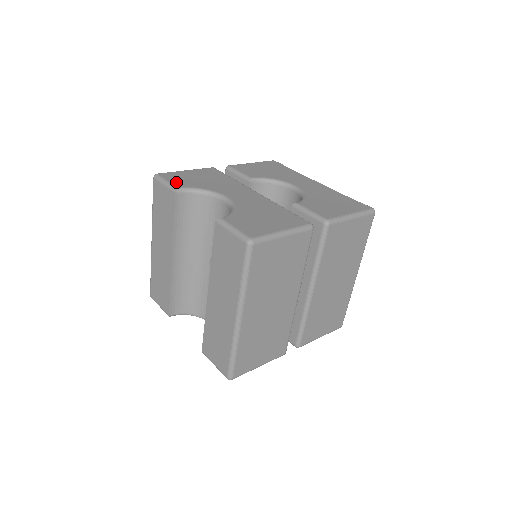
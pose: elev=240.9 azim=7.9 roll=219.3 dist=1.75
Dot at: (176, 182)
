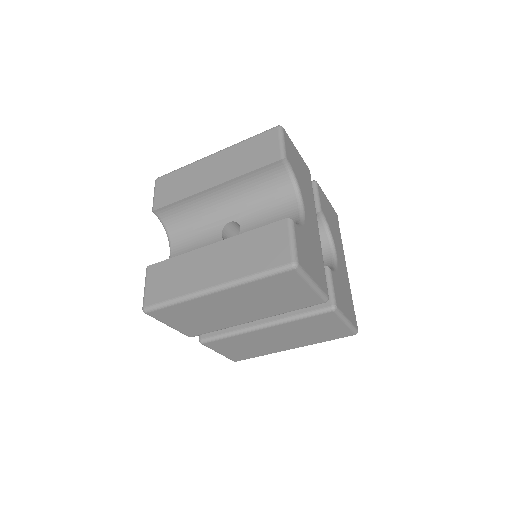
Dot at: (288, 152)
